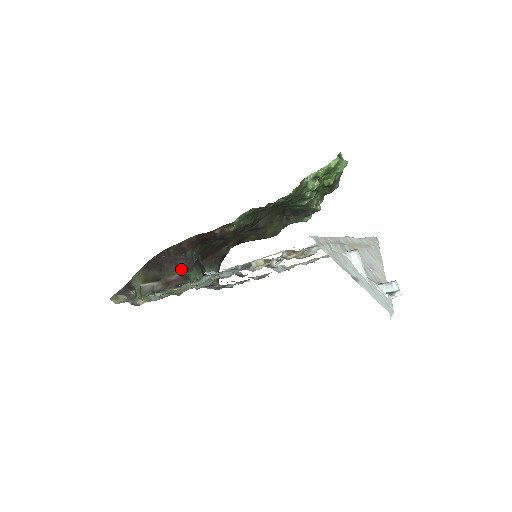
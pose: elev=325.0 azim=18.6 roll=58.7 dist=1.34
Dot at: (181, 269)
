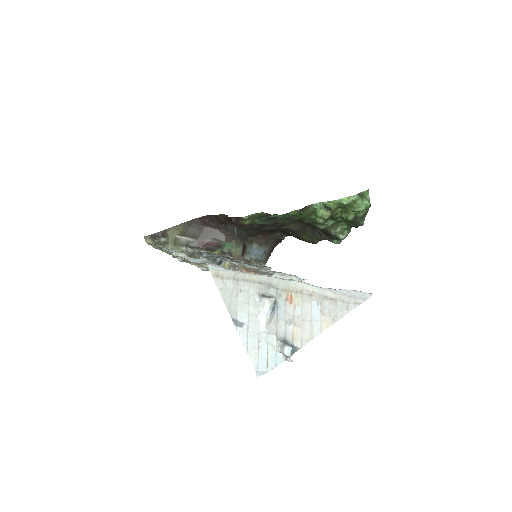
Dot at: (220, 237)
